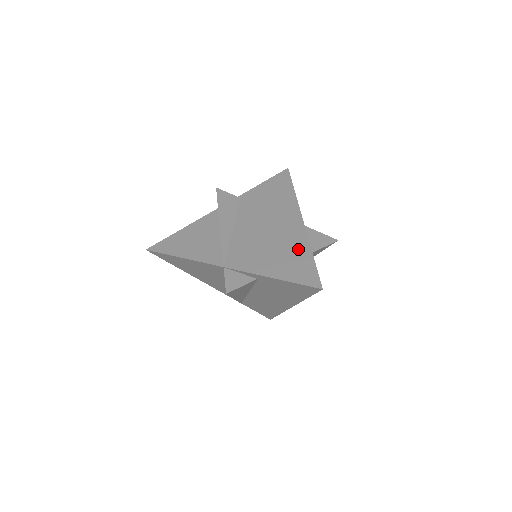
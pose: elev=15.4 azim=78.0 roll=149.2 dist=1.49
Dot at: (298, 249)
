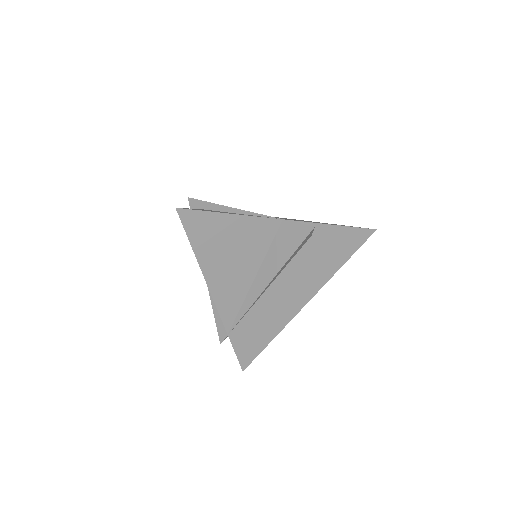
Dot at: occluded
